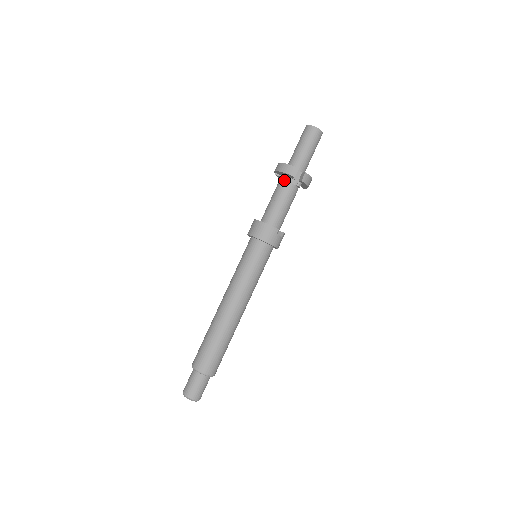
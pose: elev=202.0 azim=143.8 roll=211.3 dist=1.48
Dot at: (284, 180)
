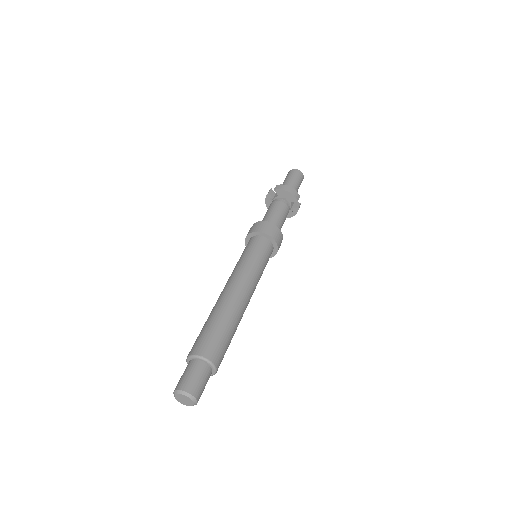
Dot at: (285, 200)
